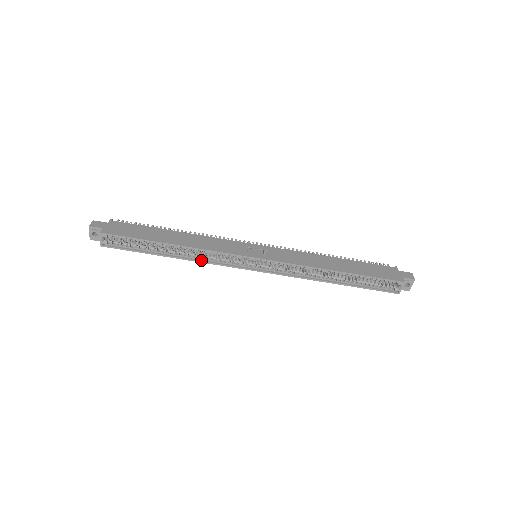
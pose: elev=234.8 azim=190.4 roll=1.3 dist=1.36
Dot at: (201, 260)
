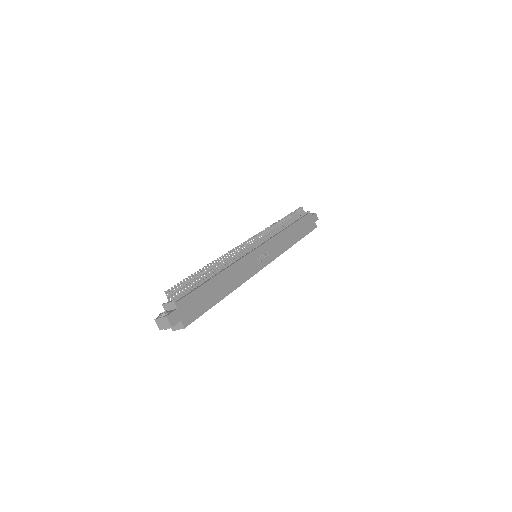
Dot at: occluded
